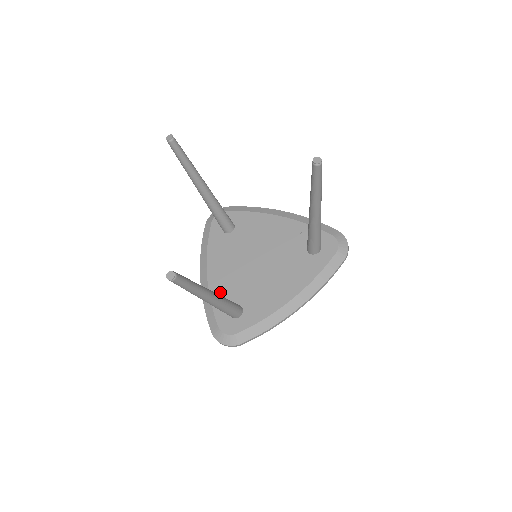
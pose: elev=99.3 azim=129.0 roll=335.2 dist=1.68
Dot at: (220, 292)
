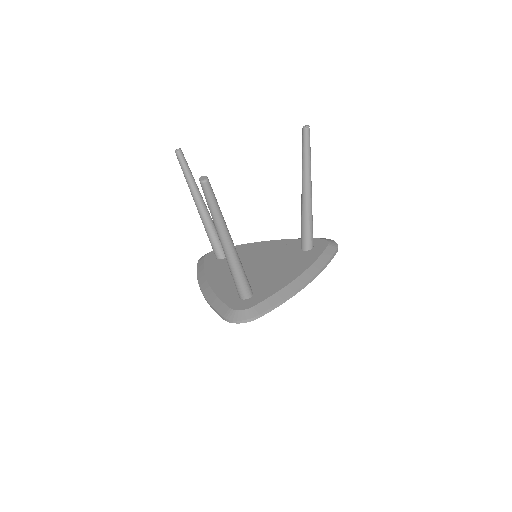
Dot at: (225, 289)
